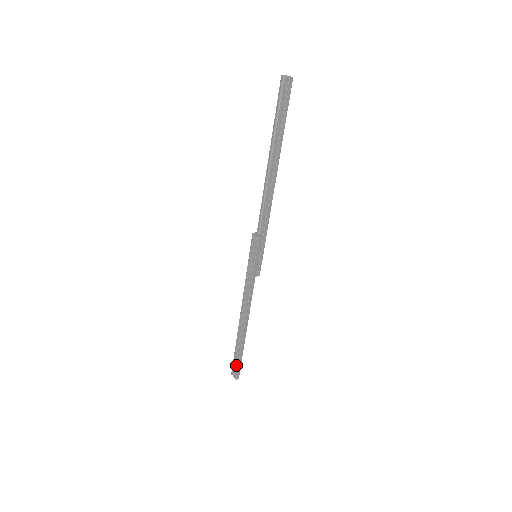
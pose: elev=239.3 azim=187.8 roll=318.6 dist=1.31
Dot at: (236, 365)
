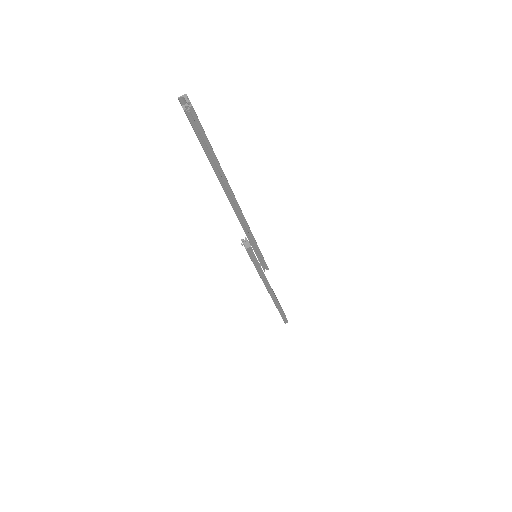
Dot at: occluded
